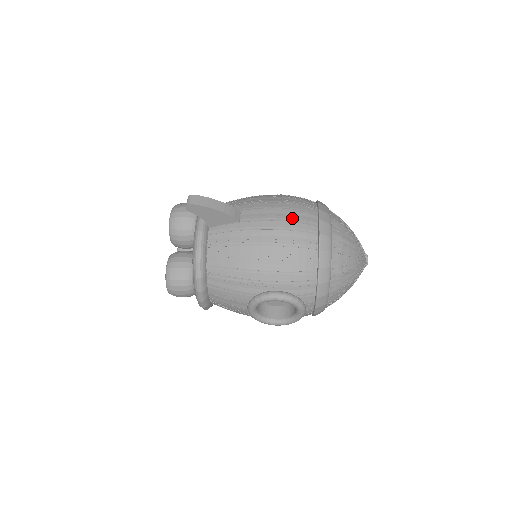
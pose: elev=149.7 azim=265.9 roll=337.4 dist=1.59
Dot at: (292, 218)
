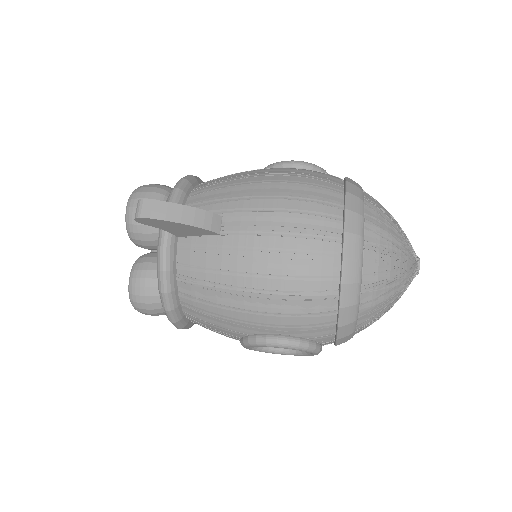
Dot at: (300, 231)
